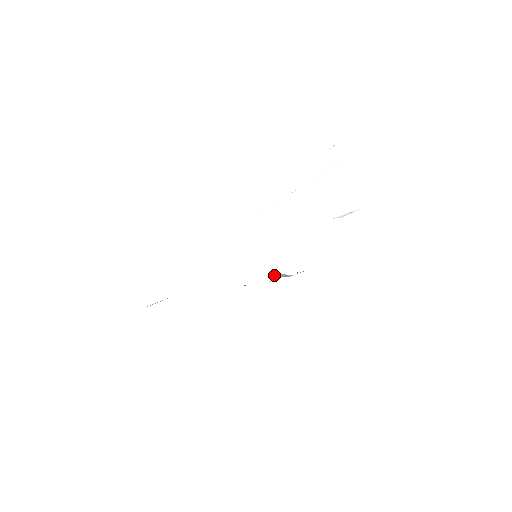
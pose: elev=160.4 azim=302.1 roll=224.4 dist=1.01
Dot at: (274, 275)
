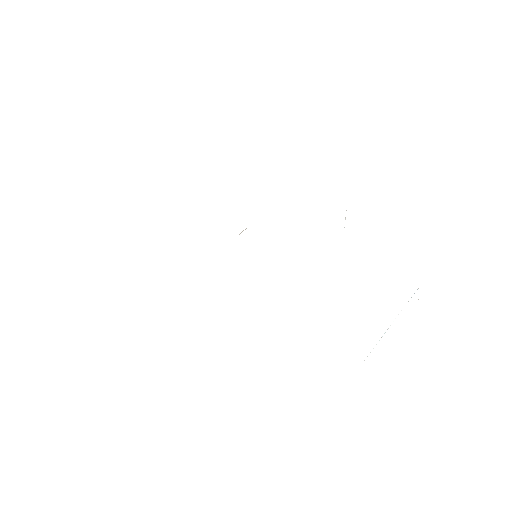
Dot at: occluded
